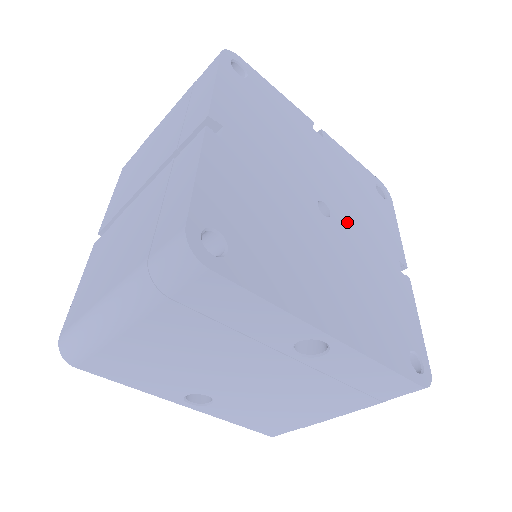
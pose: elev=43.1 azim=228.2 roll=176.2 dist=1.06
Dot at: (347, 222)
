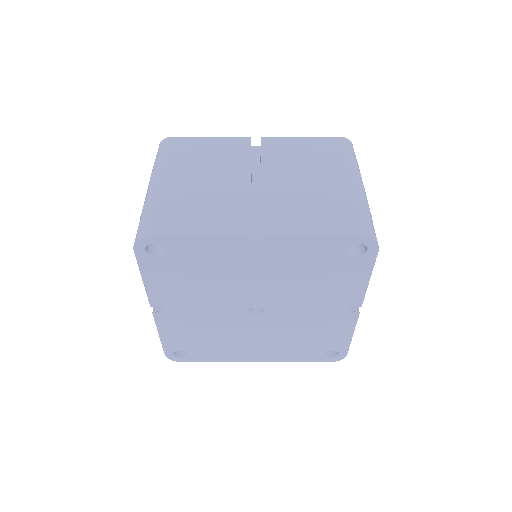
Dot at: (282, 307)
